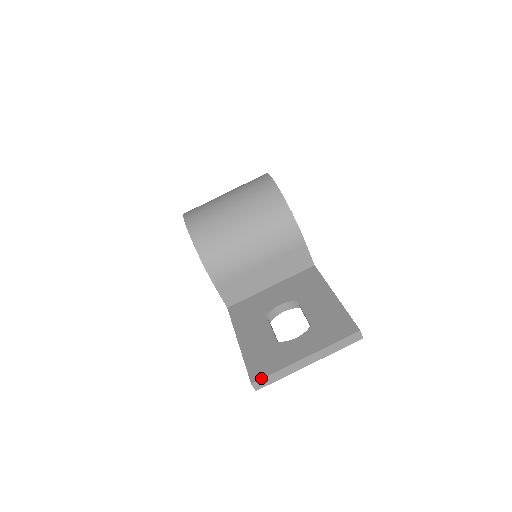
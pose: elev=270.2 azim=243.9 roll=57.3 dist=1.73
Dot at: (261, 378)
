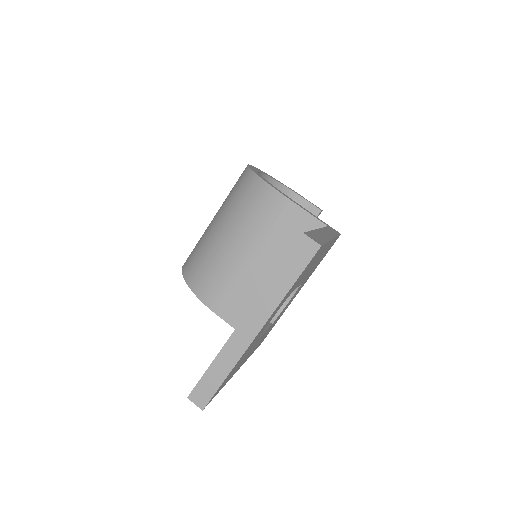
Dot at: (197, 383)
